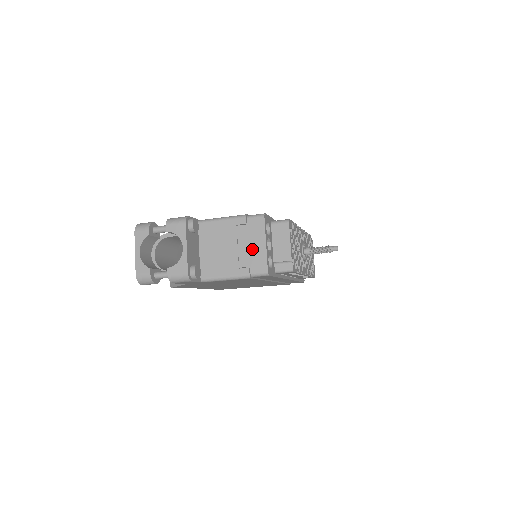
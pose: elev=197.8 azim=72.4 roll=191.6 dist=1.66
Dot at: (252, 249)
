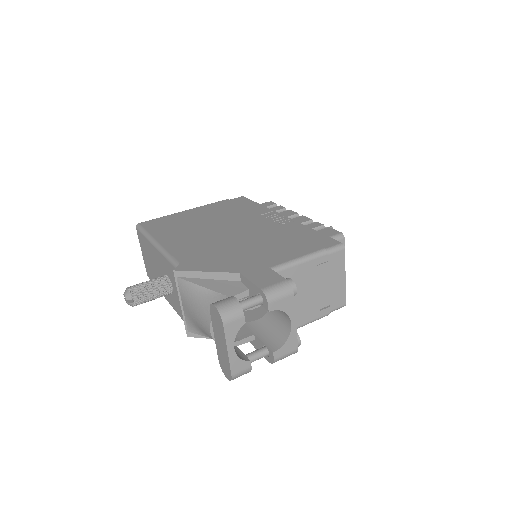
Dot at: (332, 287)
